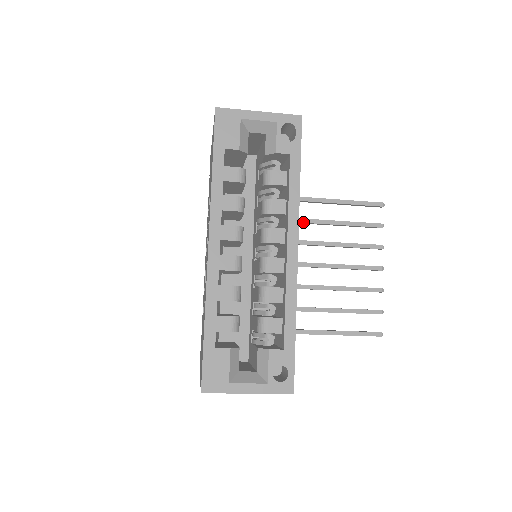
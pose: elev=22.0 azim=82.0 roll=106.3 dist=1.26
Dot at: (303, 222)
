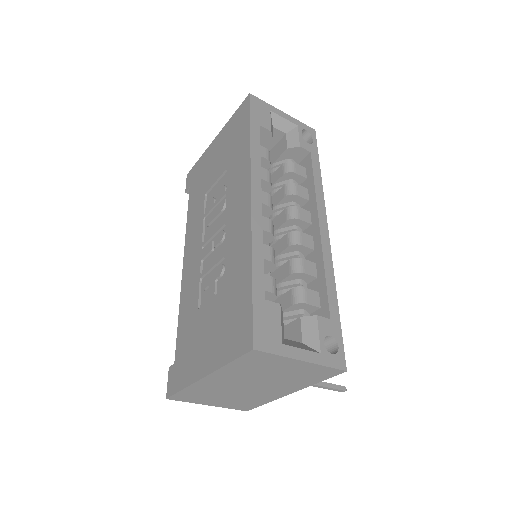
Dot at: occluded
